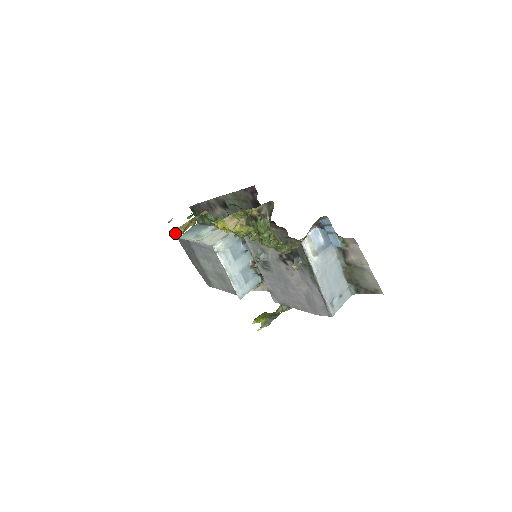
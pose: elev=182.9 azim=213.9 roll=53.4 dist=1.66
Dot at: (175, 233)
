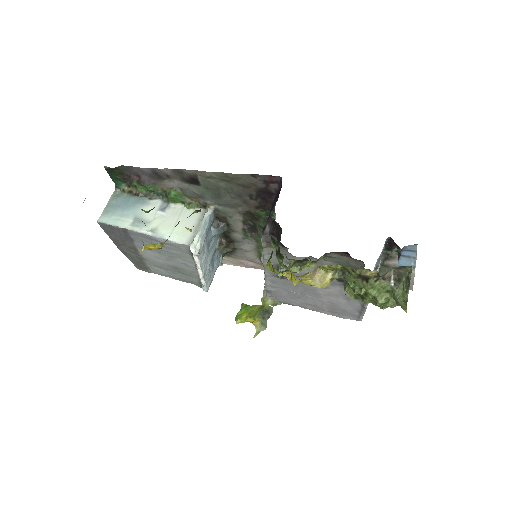
Dot at: (145, 249)
